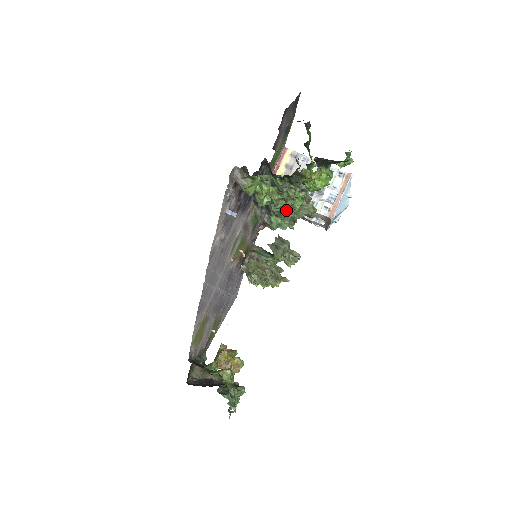
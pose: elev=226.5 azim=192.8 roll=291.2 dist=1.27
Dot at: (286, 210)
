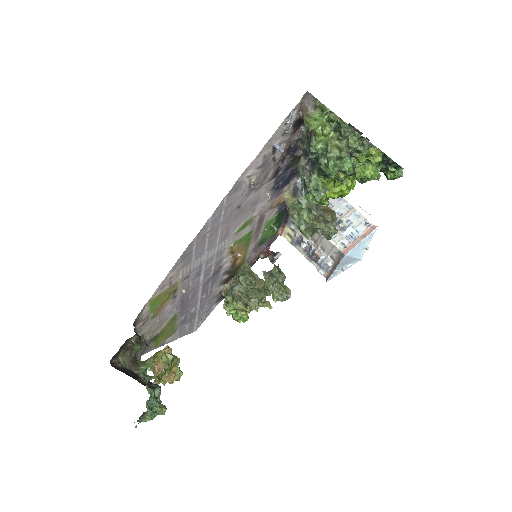
Dot at: (333, 167)
